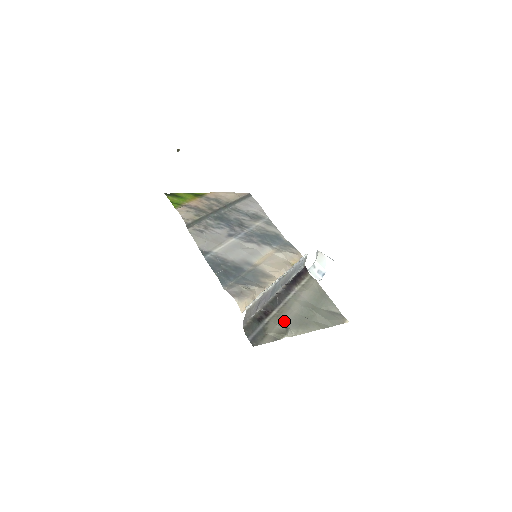
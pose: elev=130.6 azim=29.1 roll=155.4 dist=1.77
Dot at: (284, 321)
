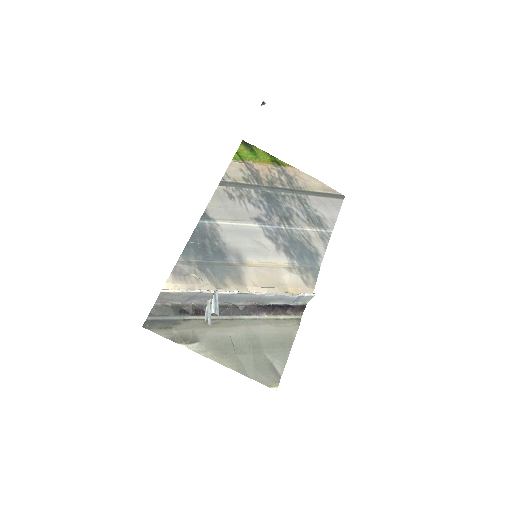
Dot at: (204, 332)
